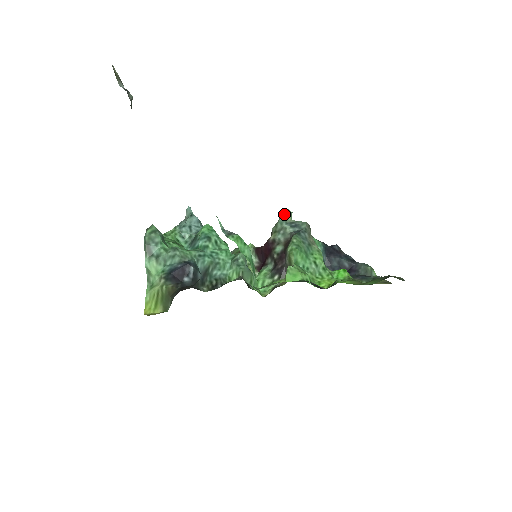
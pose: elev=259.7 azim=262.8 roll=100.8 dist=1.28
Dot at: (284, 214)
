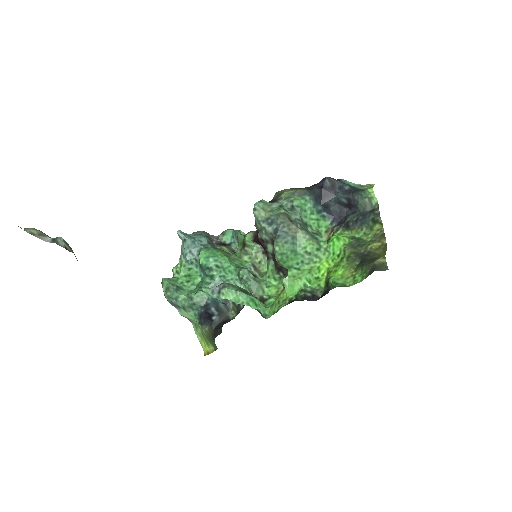
Dot at: (256, 214)
